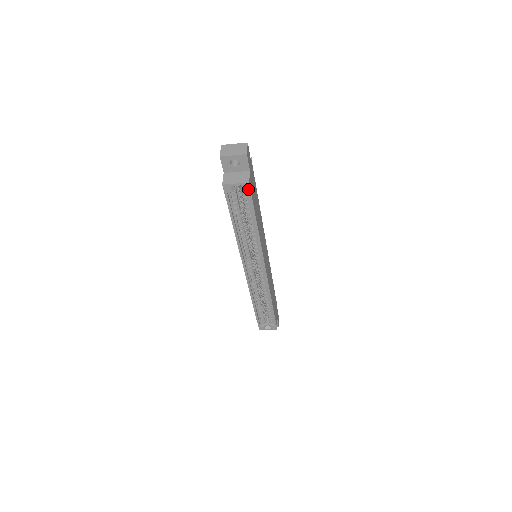
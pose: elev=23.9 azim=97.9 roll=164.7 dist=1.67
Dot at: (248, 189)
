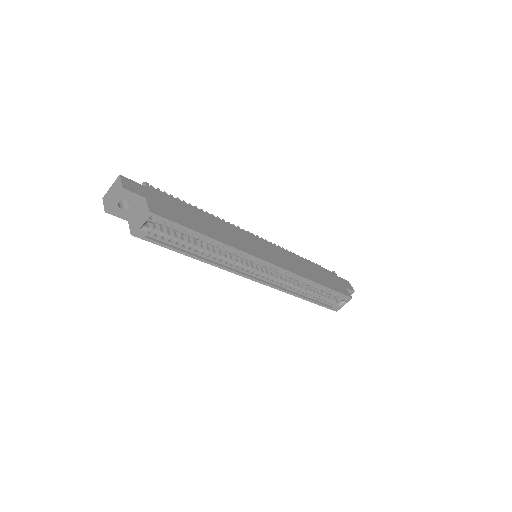
Dot at: (157, 217)
